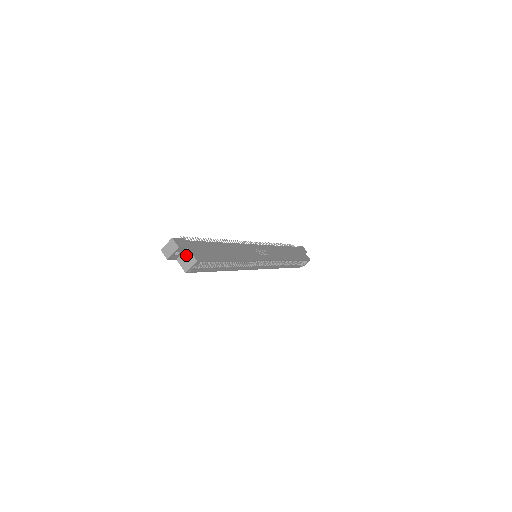
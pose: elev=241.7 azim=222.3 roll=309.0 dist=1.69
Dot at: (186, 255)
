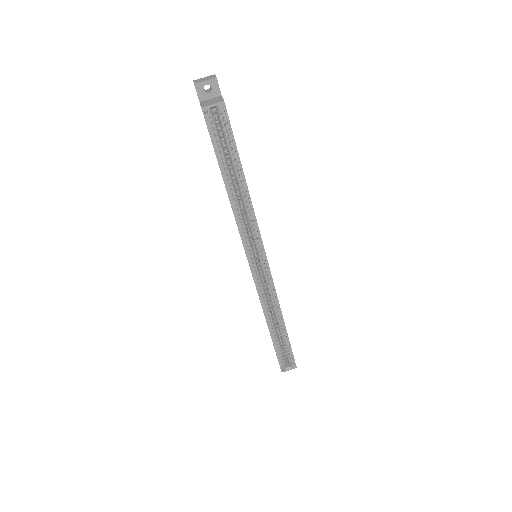
Dot at: (215, 99)
